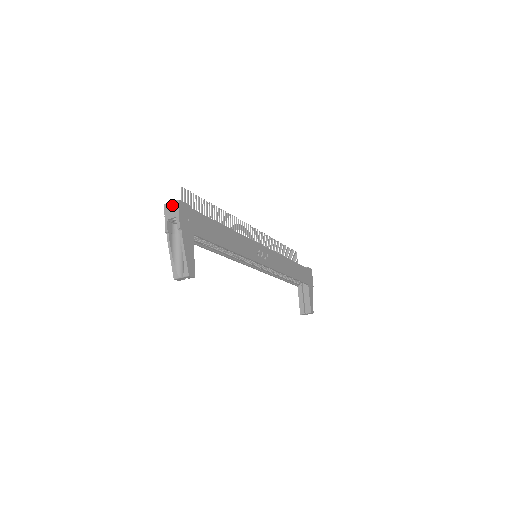
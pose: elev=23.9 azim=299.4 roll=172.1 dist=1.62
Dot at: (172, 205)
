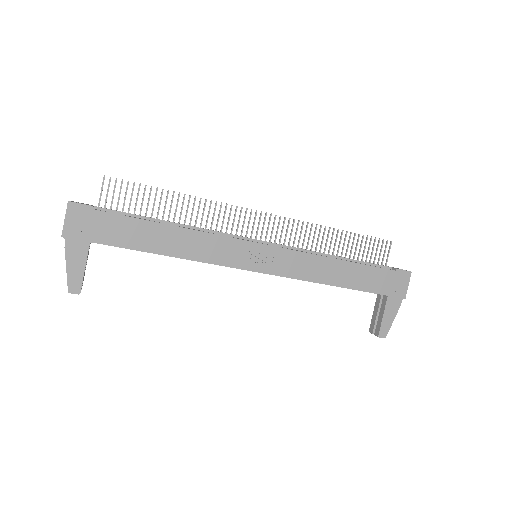
Dot at: occluded
